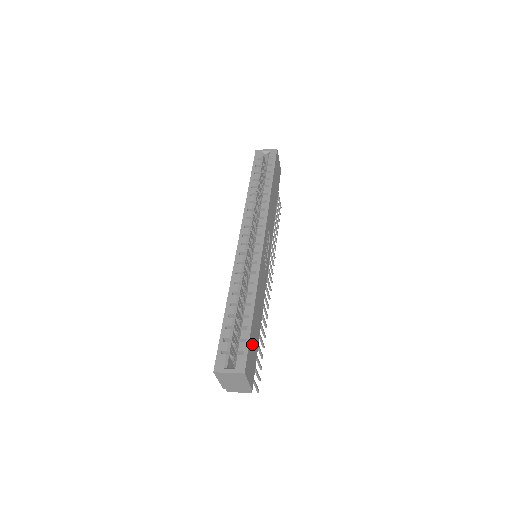
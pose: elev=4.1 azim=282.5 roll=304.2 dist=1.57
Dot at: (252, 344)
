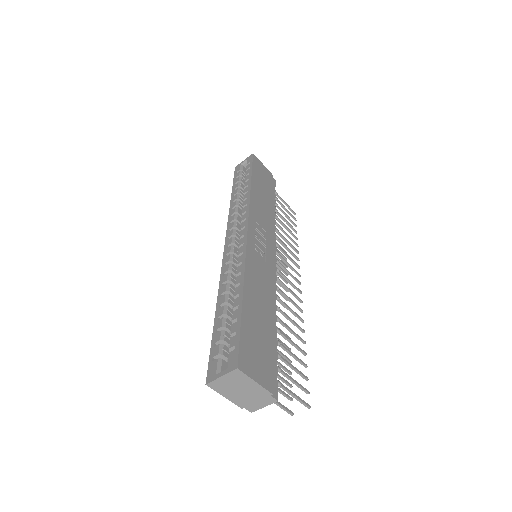
Dot at: (252, 337)
